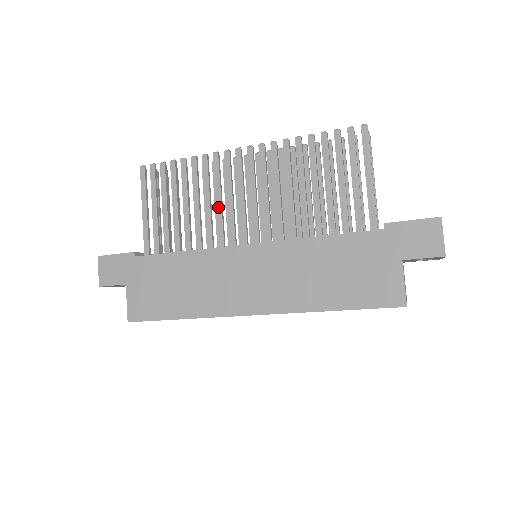
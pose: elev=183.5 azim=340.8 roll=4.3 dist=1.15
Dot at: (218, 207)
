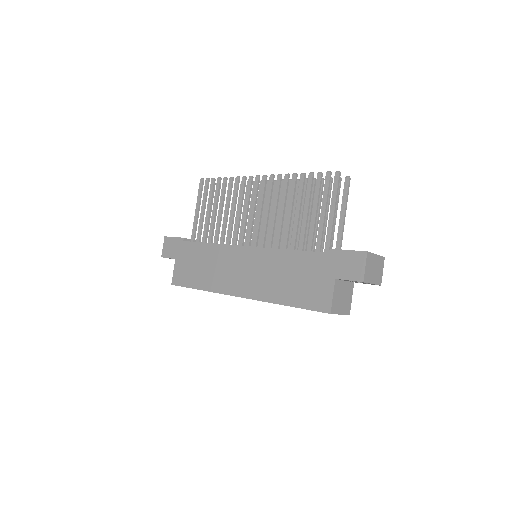
Dot at: (237, 216)
